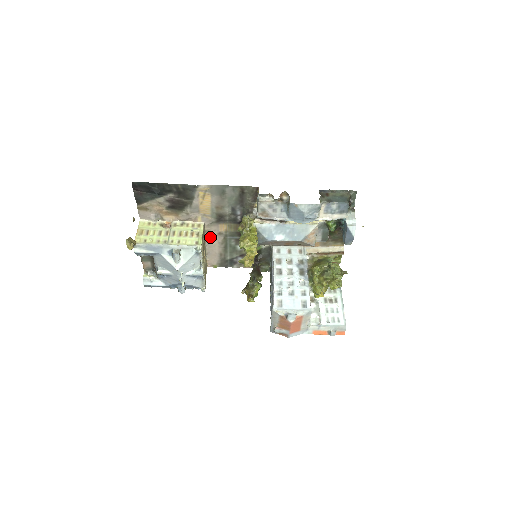
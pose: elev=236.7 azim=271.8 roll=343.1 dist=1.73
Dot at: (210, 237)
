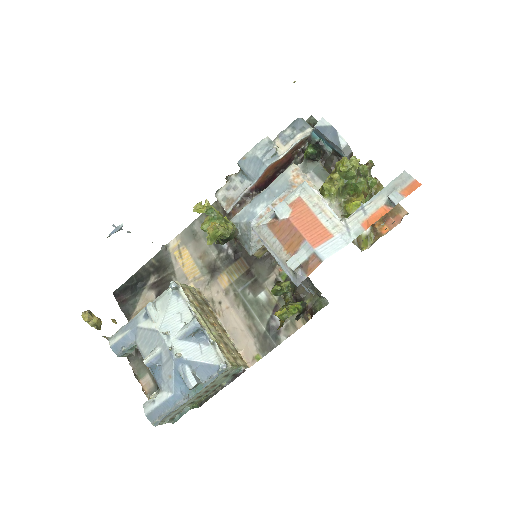
Dot at: (219, 307)
